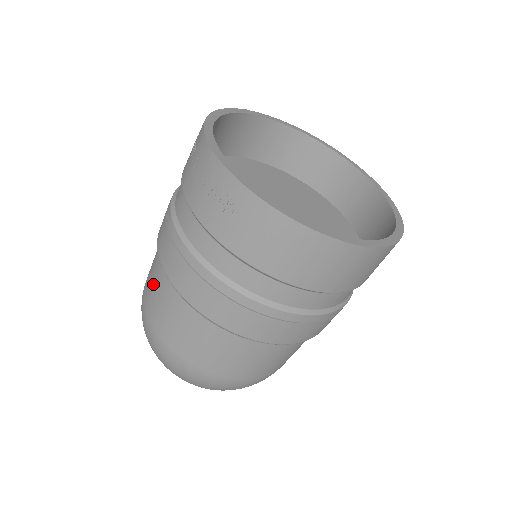
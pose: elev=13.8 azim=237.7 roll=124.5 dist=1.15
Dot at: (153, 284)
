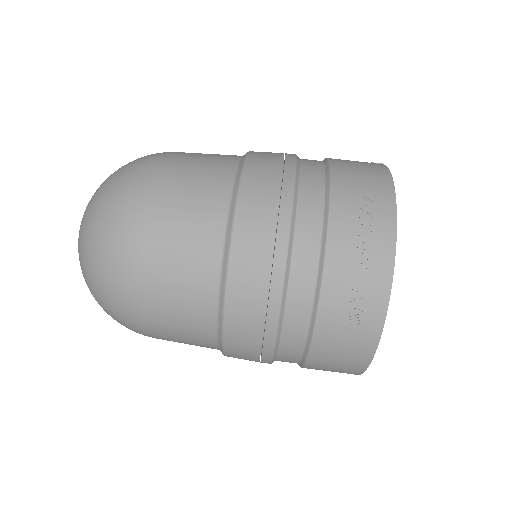
Dot at: (187, 237)
